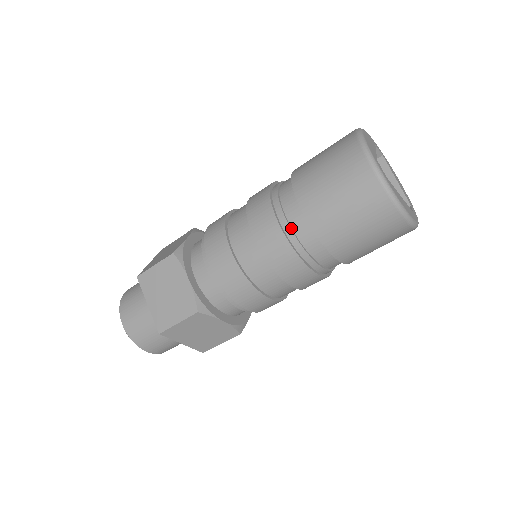
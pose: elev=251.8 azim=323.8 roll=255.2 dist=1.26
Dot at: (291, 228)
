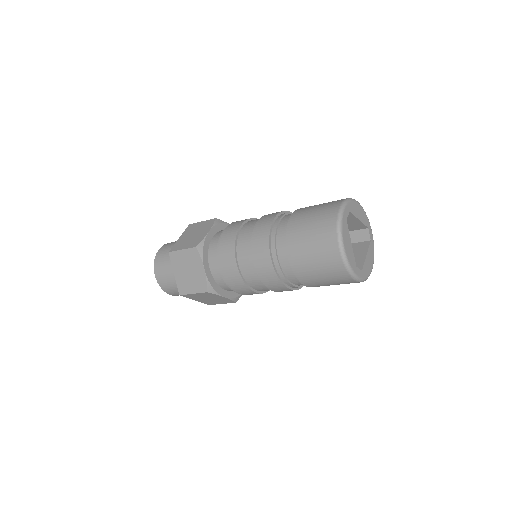
Dot at: (278, 224)
